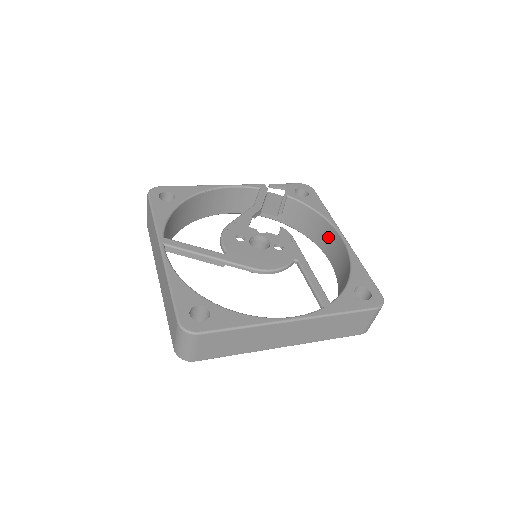
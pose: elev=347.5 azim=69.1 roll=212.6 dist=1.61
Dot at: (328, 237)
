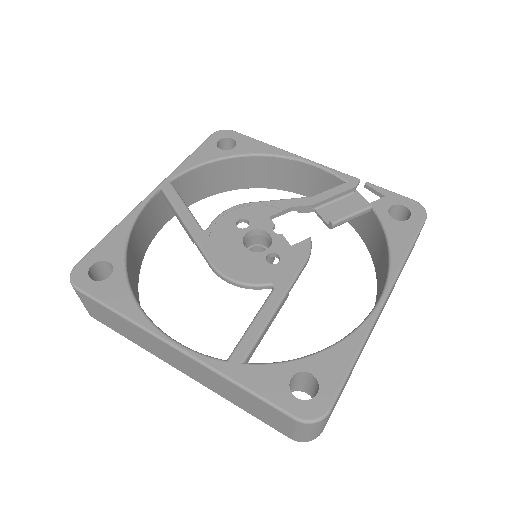
Dot at: (381, 290)
